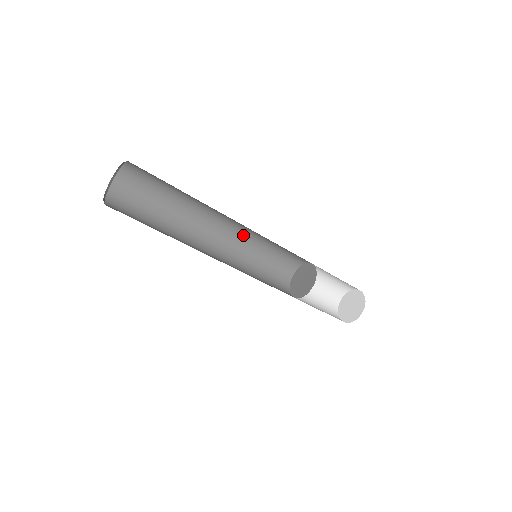
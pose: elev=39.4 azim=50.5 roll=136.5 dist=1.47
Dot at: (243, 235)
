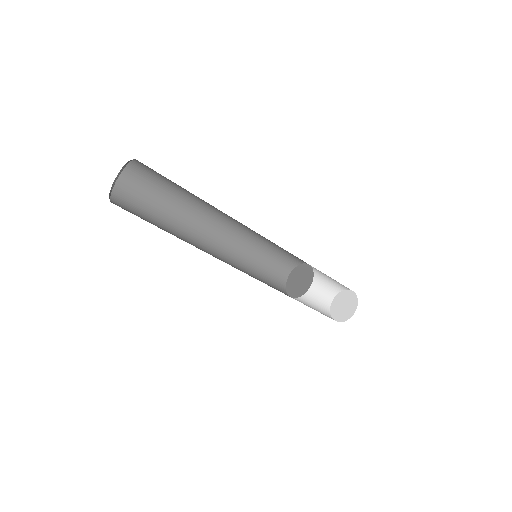
Dot at: (240, 238)
